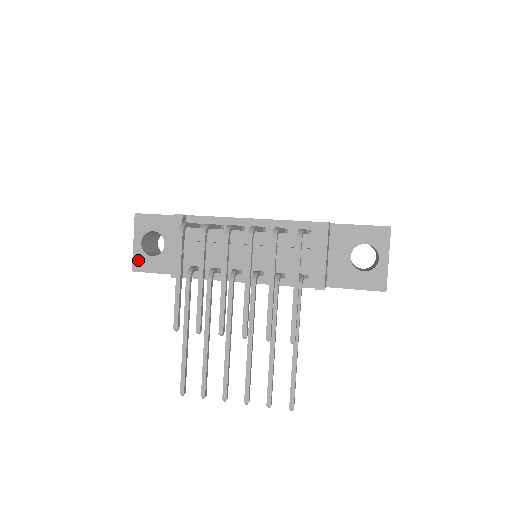
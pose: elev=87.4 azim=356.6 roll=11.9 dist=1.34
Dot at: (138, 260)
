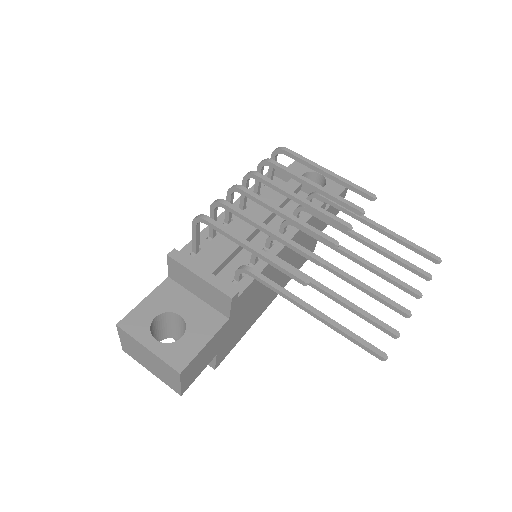
Dot at: (172, 357)
